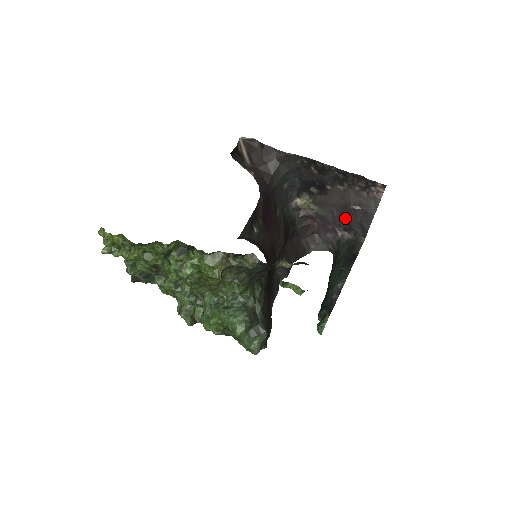
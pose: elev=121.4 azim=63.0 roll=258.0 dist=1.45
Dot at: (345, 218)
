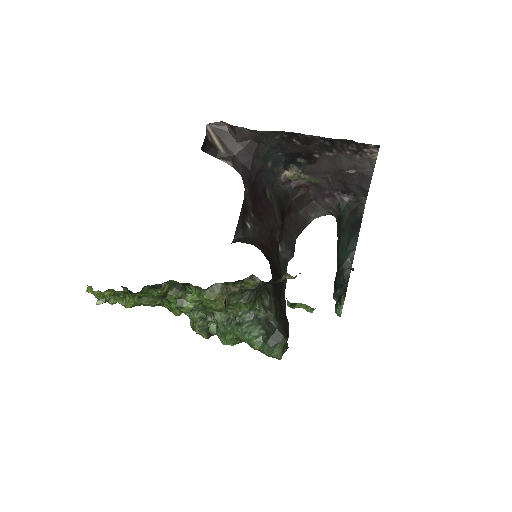
Dot at: (341, 182)
